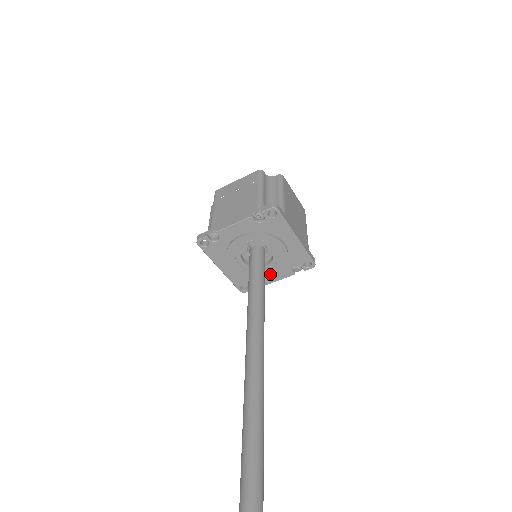
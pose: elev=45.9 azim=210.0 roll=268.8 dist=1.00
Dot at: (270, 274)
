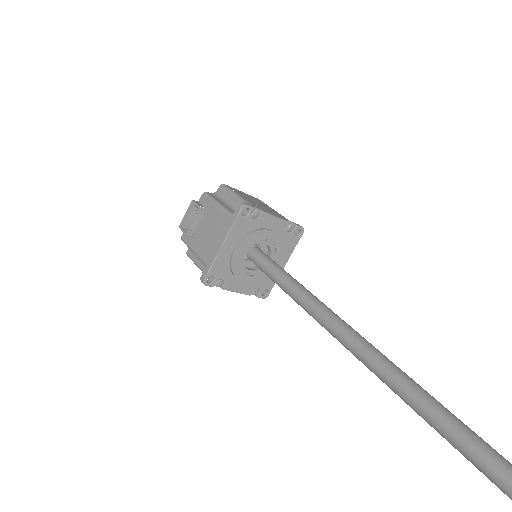
Dot at: (243, 281)
